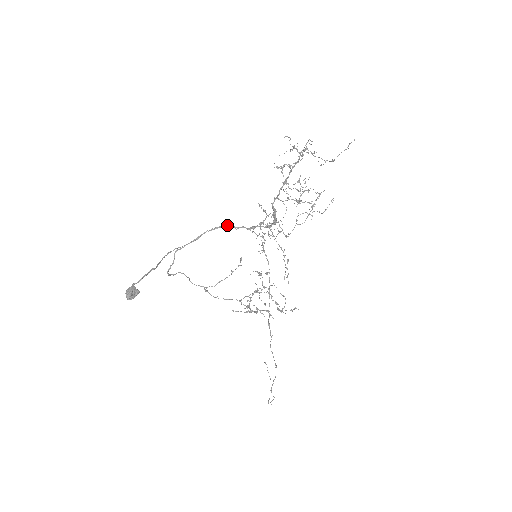
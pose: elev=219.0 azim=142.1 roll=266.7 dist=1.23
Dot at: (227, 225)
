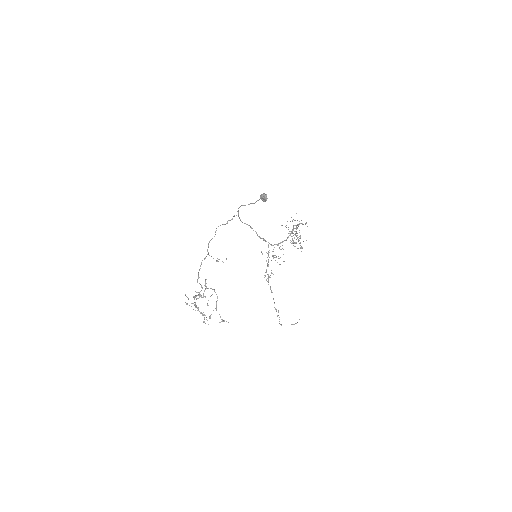
Dot at: (251, 227)
